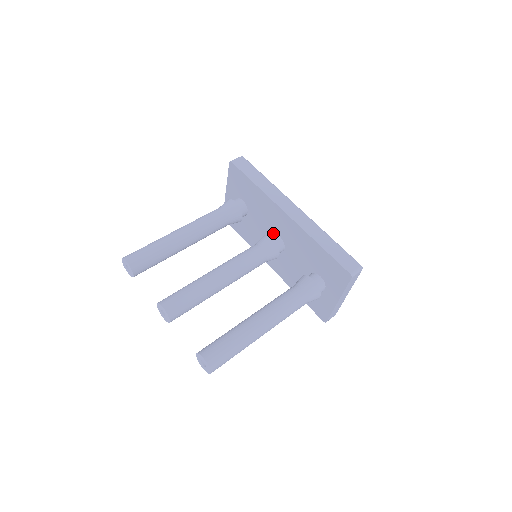
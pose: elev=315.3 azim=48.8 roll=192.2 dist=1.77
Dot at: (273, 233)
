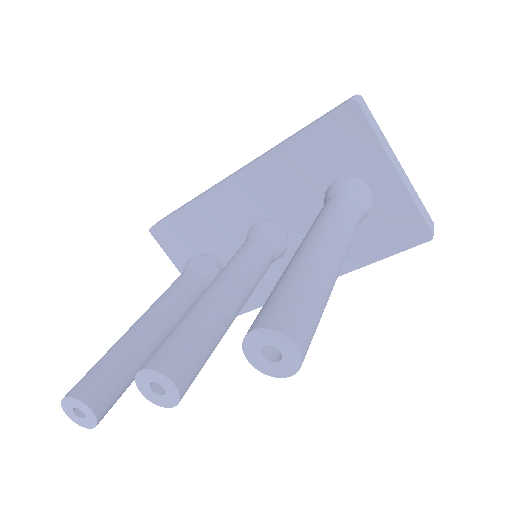
Dot at: occluded
